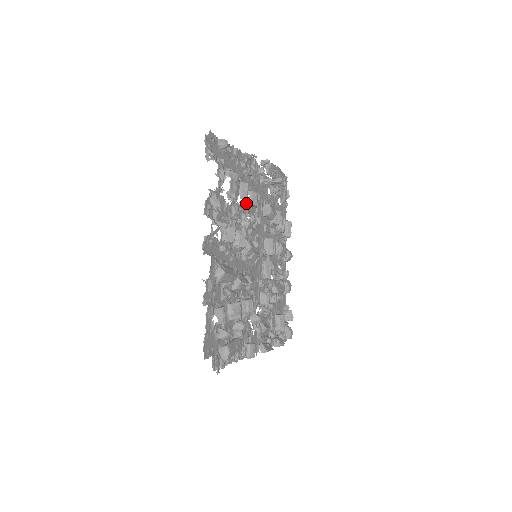
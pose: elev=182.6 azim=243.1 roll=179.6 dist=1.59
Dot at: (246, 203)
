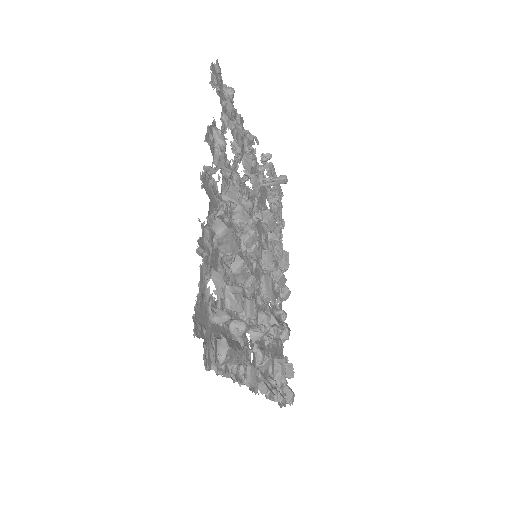
Dot at: (246, 186)
